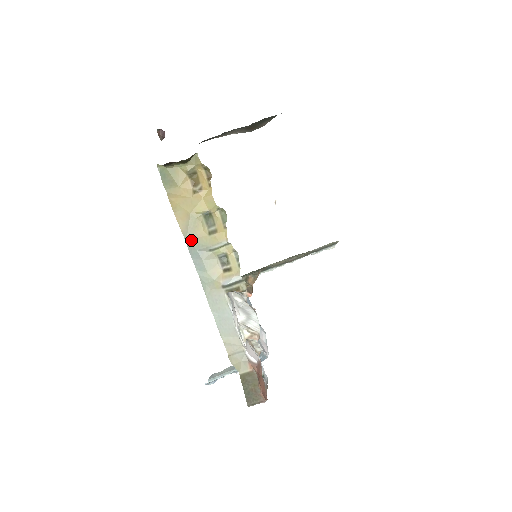
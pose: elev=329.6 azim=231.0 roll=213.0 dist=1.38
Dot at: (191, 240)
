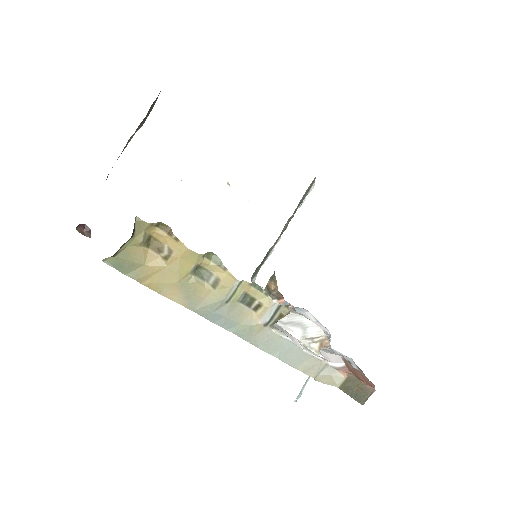
Dot at: (199, 307)
